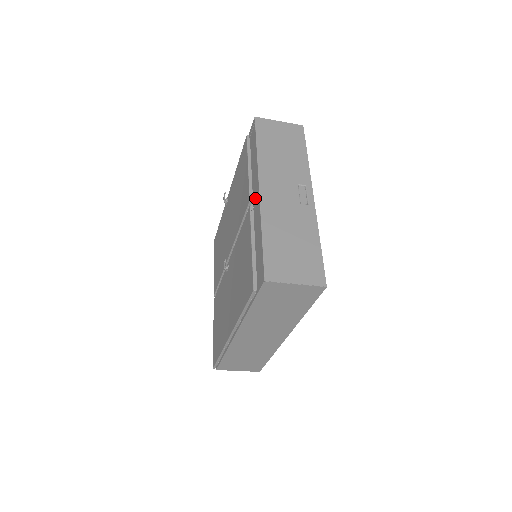
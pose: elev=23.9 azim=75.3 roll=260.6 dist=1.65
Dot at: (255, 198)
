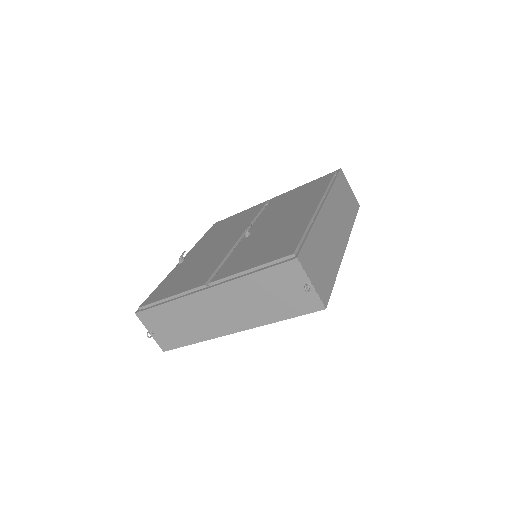
Dot at: occluded
